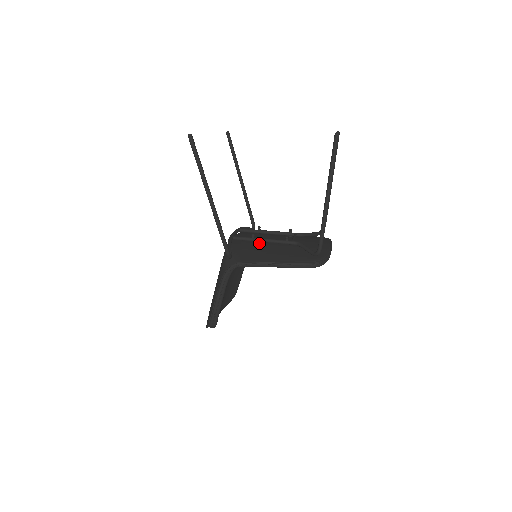
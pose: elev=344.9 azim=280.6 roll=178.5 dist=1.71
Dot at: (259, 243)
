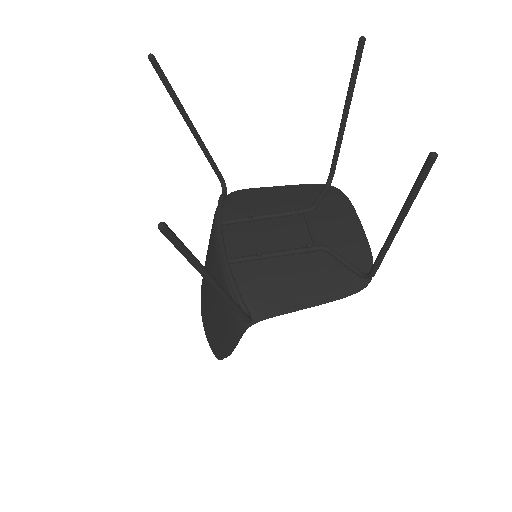
Dot at: (269, 260)
